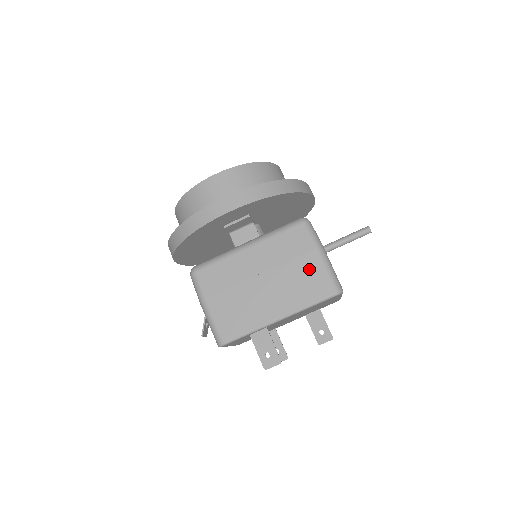
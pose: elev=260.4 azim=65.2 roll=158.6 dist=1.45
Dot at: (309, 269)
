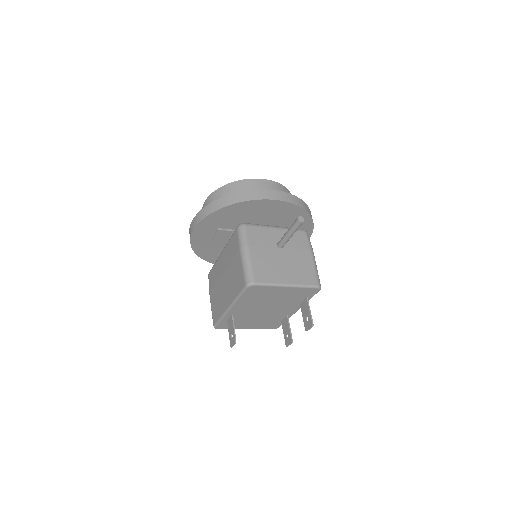
Dot at: (237, 267)
